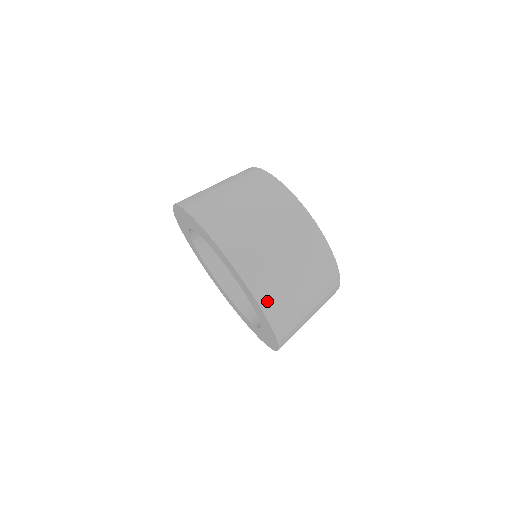
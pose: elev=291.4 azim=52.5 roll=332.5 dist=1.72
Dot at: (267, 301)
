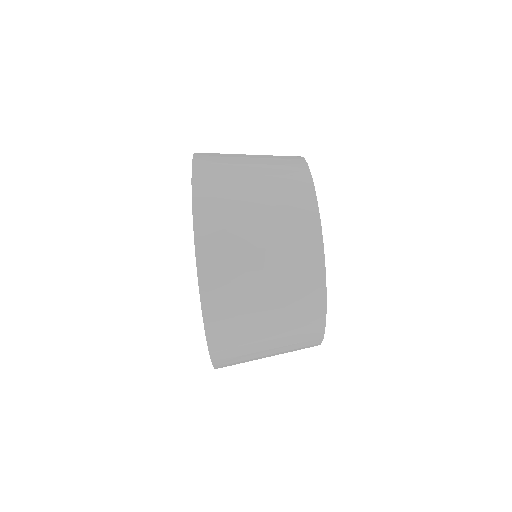
Dot at: (225, 366)
